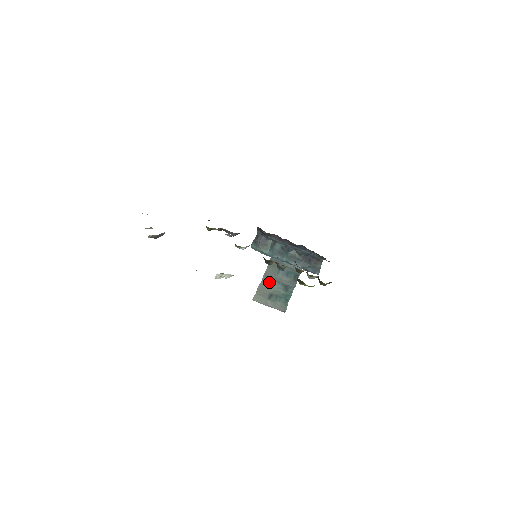
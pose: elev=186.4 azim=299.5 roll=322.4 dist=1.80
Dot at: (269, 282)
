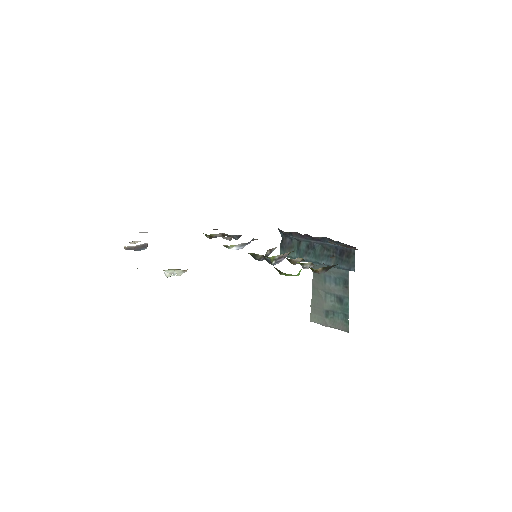
Dot at: (320, 295)
